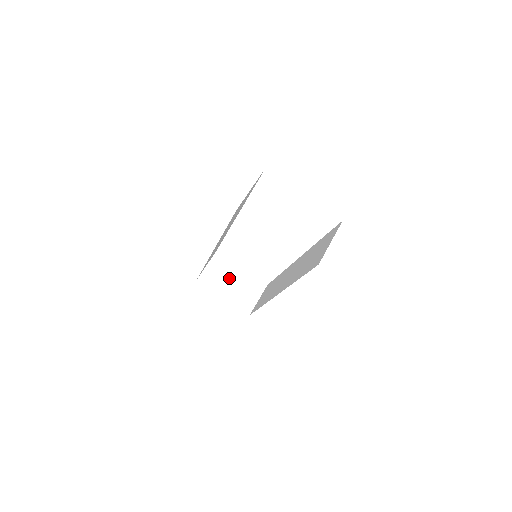
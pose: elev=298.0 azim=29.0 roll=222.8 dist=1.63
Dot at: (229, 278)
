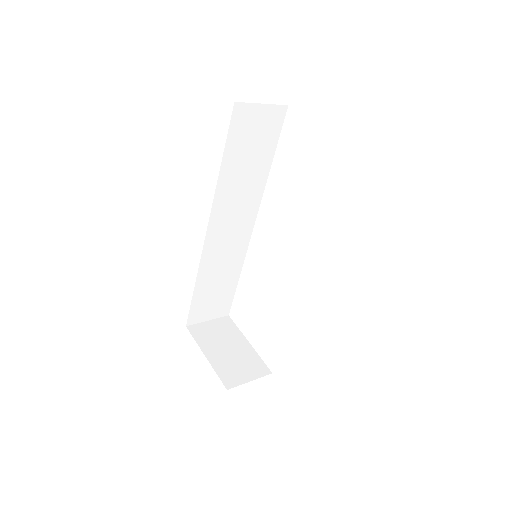
Dot at: (226, 343)
